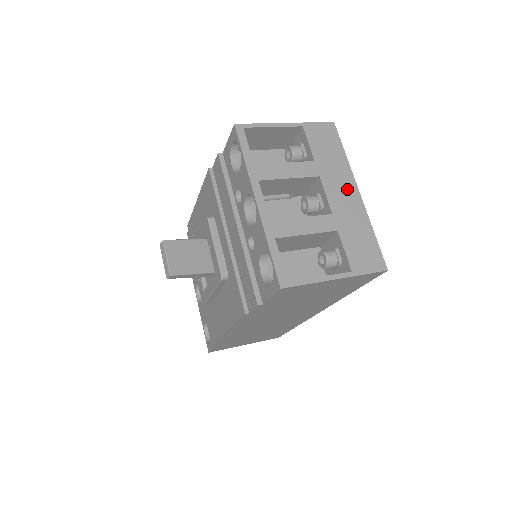
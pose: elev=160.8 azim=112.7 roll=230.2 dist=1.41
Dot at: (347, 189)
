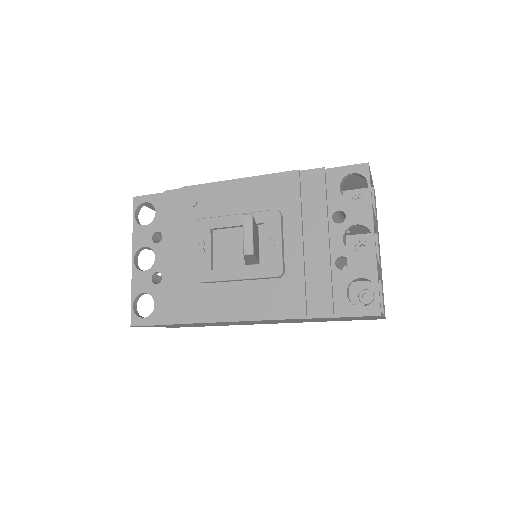
Dot at: occluded
